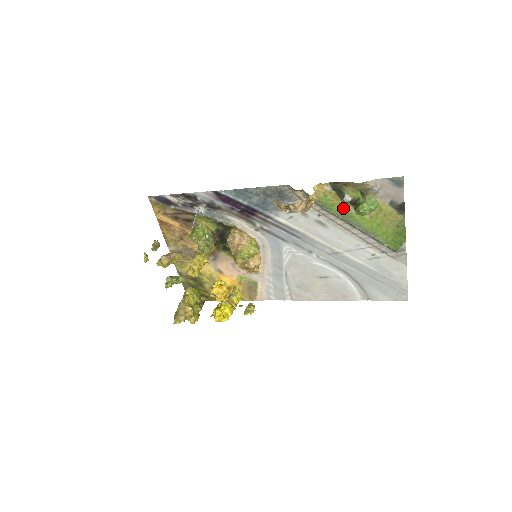
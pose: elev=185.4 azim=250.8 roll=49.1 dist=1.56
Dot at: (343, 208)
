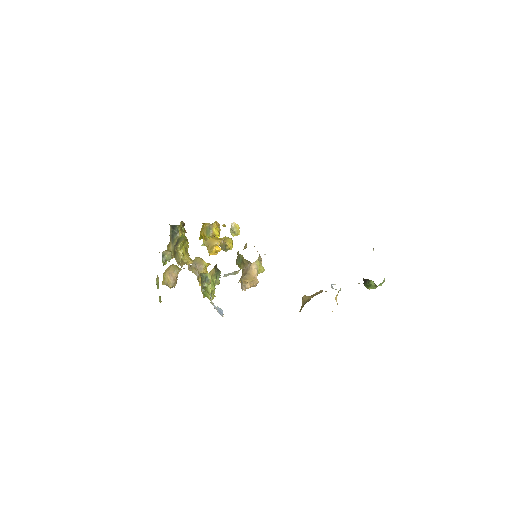
Dot at: occluded
